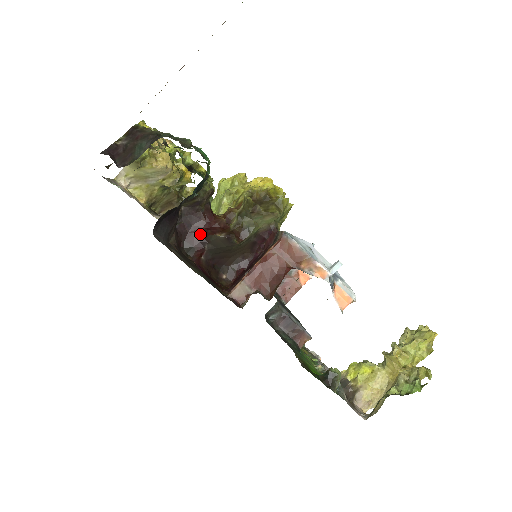
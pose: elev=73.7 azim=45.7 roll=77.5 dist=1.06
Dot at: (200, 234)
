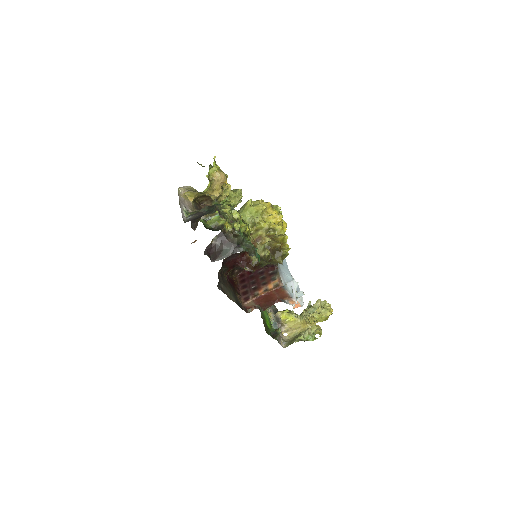
Dot at: (234, 263)
